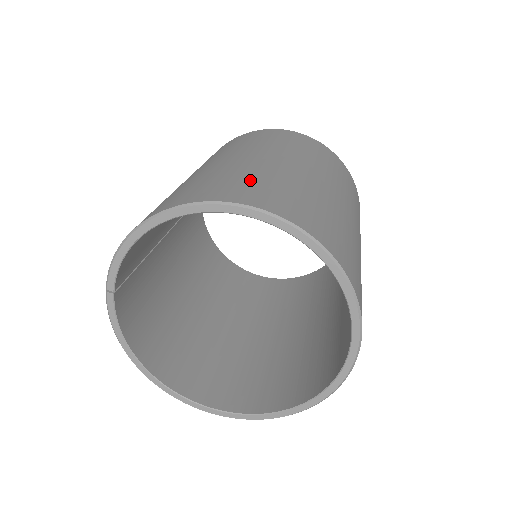
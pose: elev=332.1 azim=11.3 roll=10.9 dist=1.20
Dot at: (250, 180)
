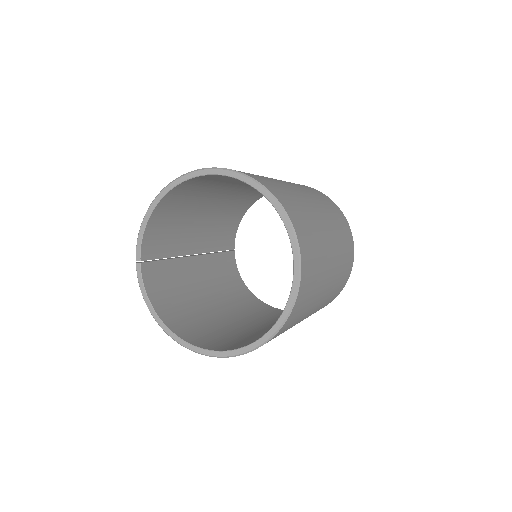
Dot at: occluded
